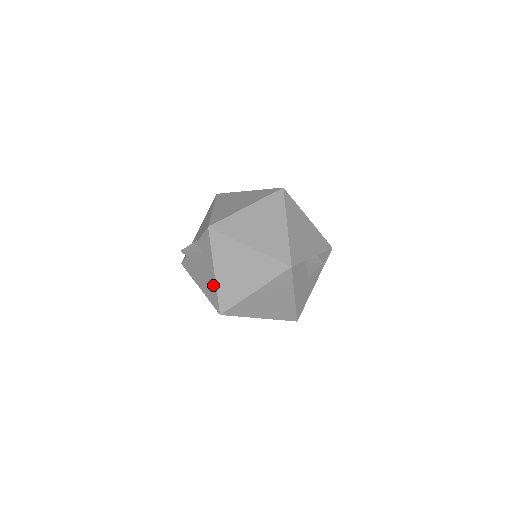
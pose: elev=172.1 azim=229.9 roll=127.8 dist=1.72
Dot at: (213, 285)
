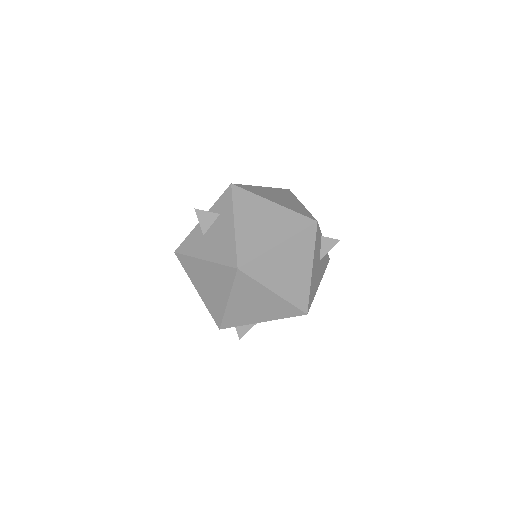
Dot at: (230, 240)
